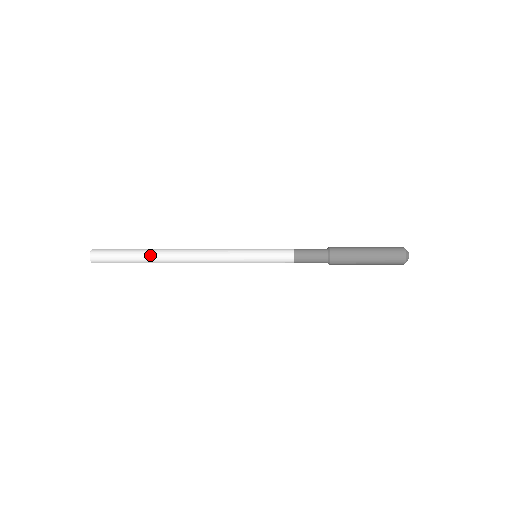
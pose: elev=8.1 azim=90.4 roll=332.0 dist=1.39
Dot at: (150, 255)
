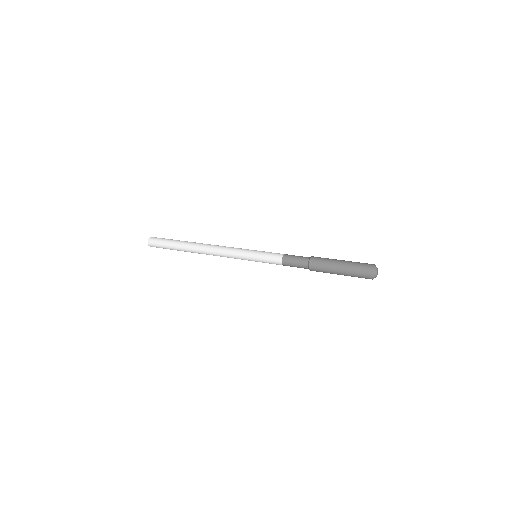
Dot at: (183, 247)
